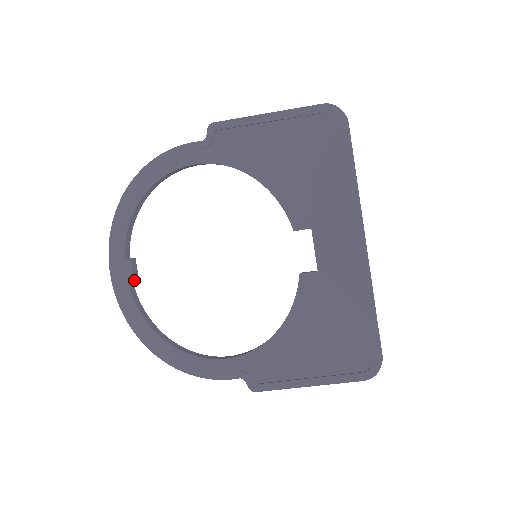
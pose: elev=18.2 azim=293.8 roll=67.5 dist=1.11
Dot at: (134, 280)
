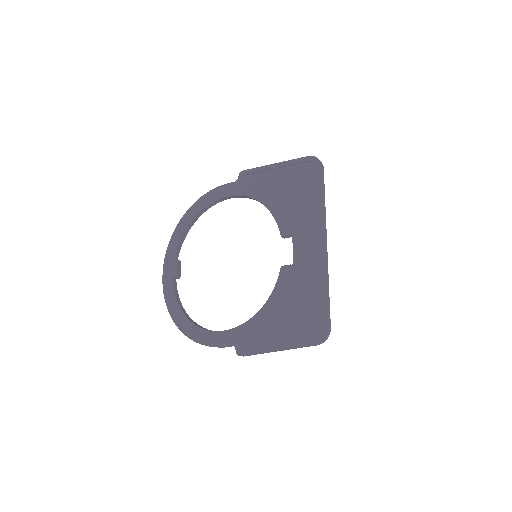
Dot at: (177, 275)
